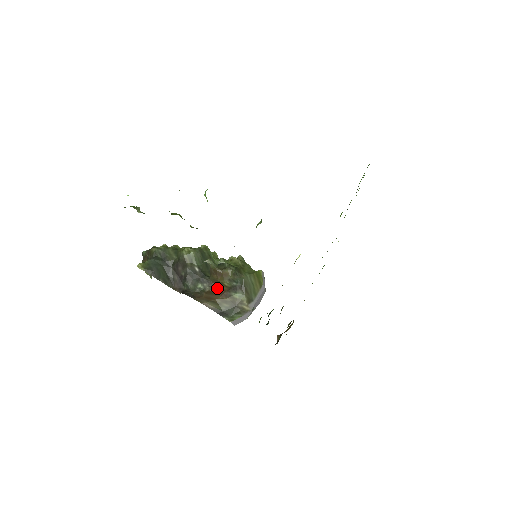
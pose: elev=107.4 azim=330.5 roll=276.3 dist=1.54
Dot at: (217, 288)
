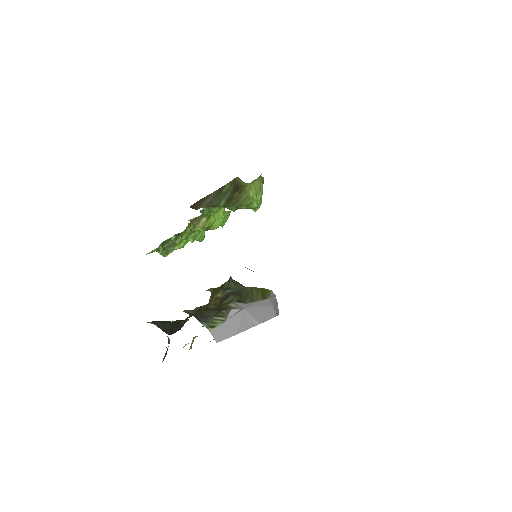
Dot at: occluded
